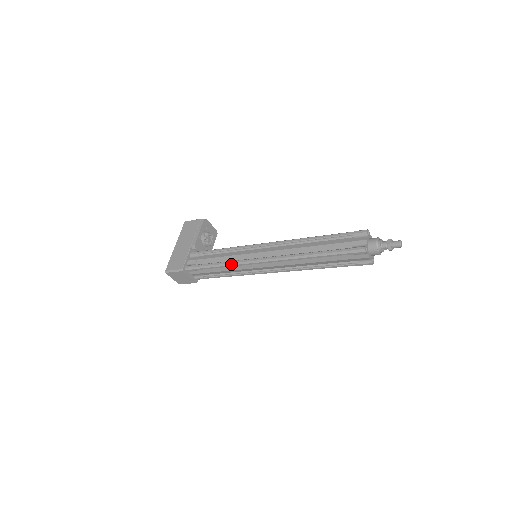
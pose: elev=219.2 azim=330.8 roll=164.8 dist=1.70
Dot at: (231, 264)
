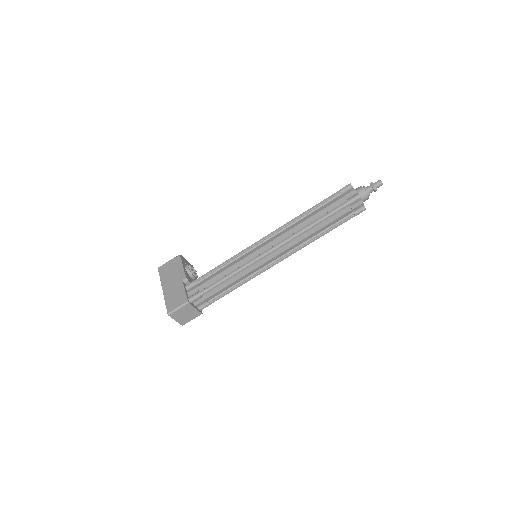
Dot at: (239, 270)
